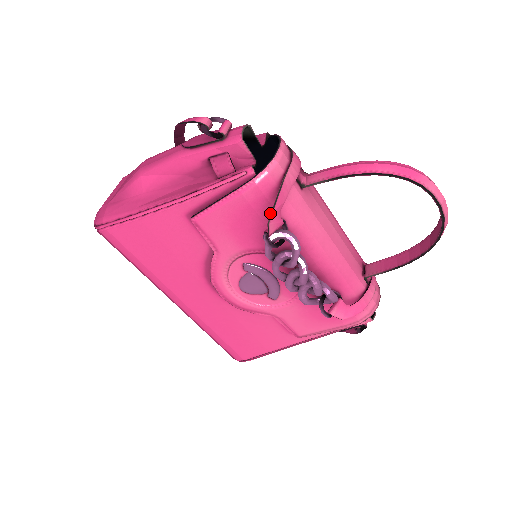
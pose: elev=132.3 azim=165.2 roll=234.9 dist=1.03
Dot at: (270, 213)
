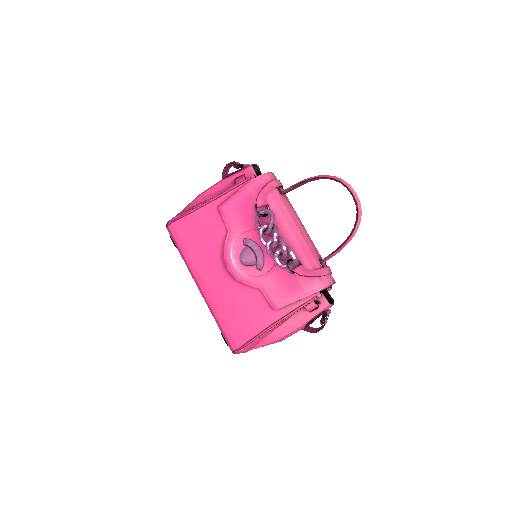
Dot at: (259, 193)
